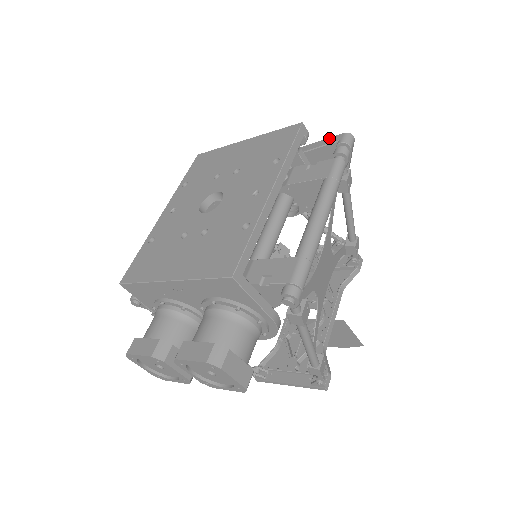
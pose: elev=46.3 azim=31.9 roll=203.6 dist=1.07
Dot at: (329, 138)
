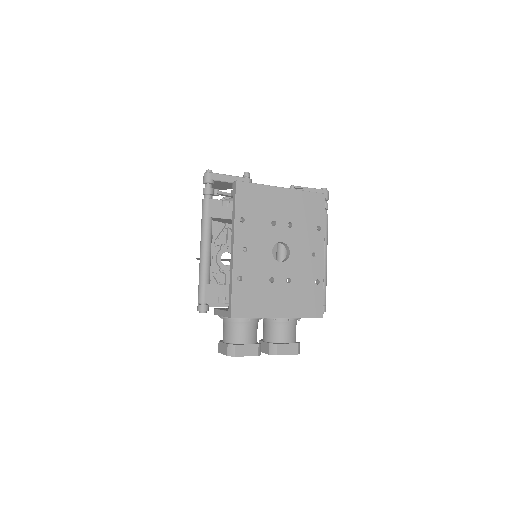
Dot at: (318, 190)
